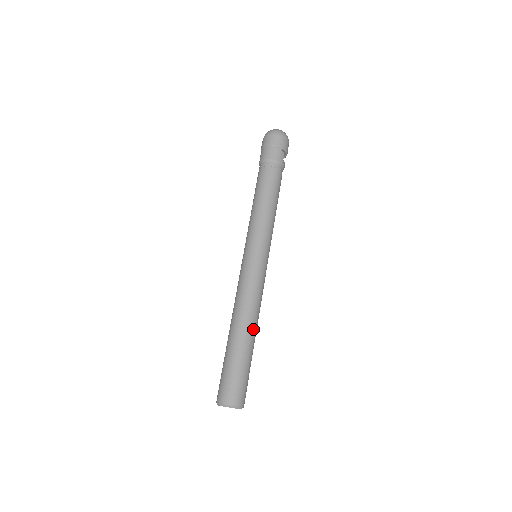
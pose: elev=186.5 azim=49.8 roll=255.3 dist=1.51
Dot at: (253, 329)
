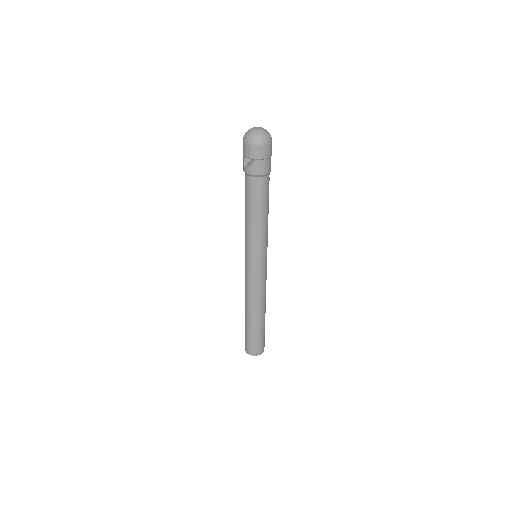
Dot at: (265, 306)
